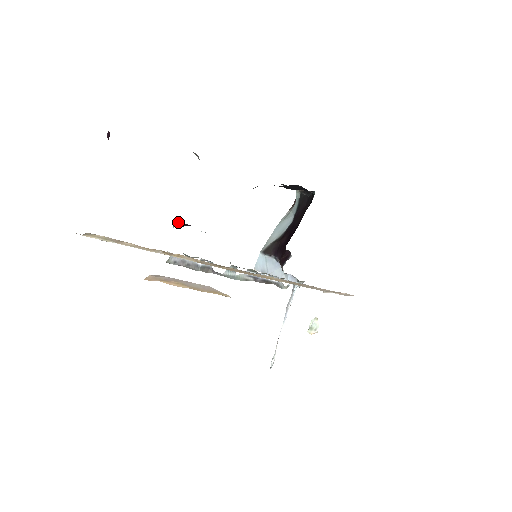
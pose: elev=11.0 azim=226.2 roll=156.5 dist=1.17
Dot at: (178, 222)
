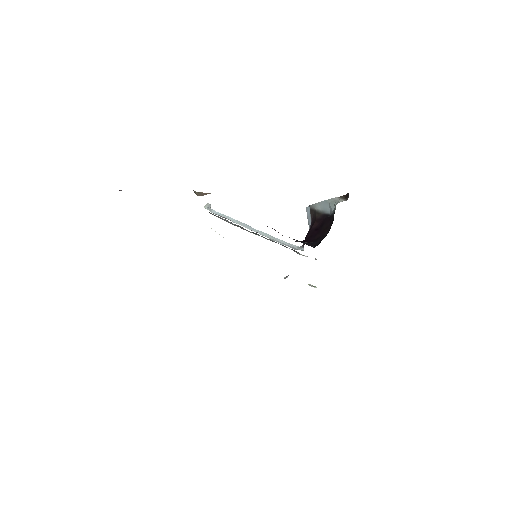
Dot at: occluded
